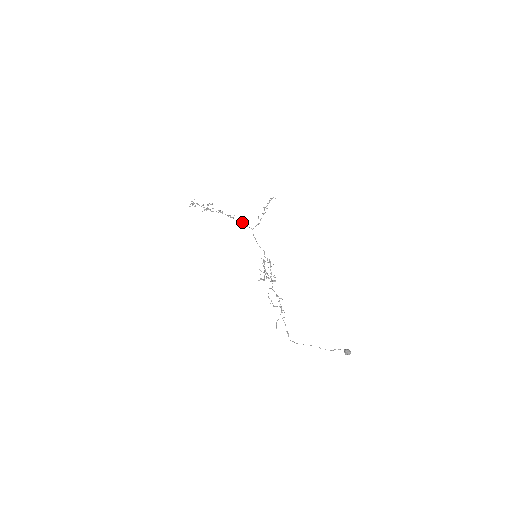
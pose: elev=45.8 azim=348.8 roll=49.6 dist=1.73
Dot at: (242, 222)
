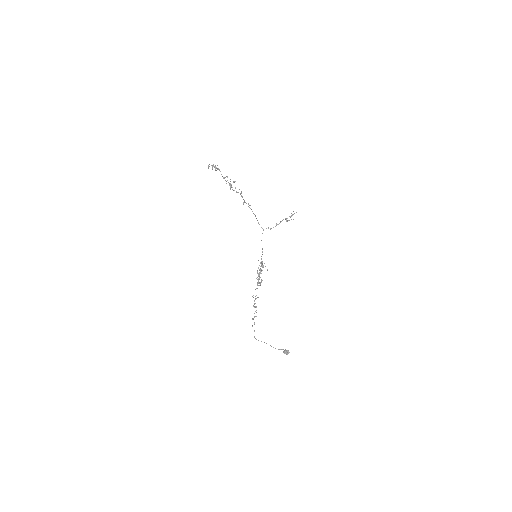
Dot at: occluded
